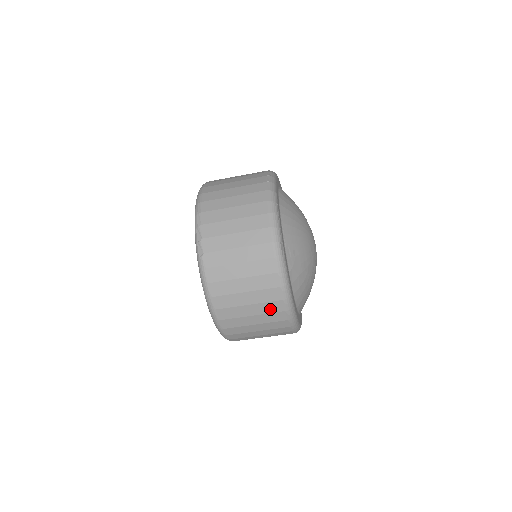
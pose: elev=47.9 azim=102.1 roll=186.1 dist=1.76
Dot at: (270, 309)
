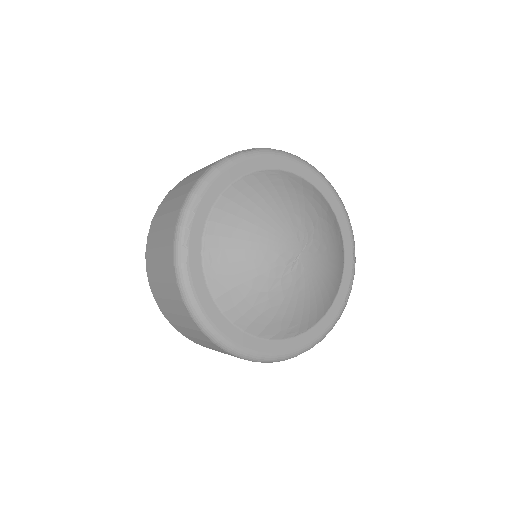
Dot at: (190, 325)
